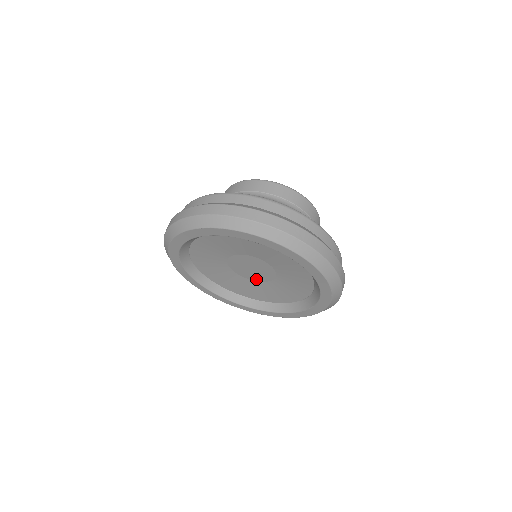
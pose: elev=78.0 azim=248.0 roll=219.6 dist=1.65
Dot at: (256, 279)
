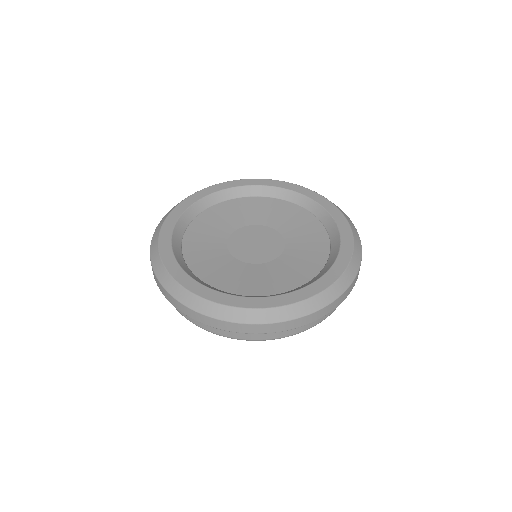
Dot at: (266, 259)
